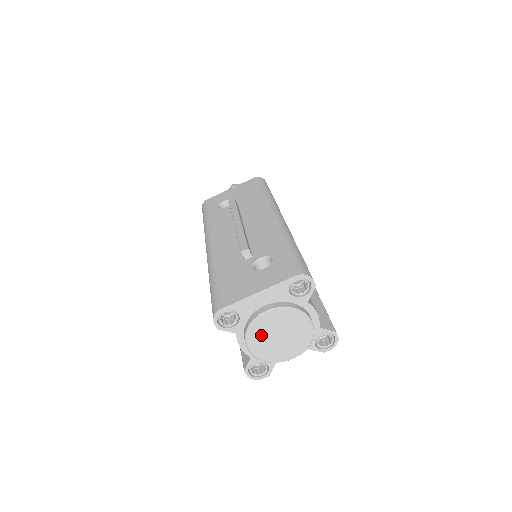
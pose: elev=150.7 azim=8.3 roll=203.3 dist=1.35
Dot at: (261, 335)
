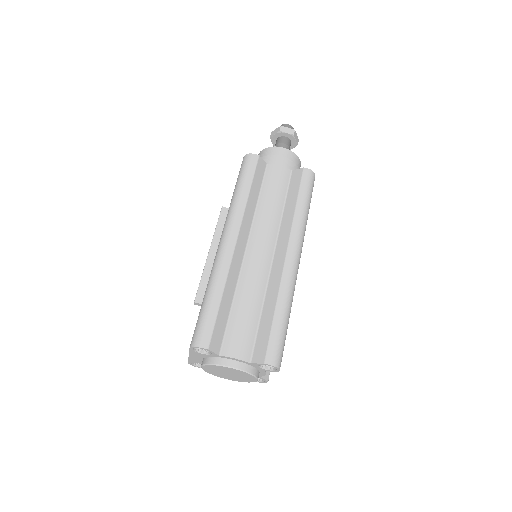
Dot at: (219, 374)
